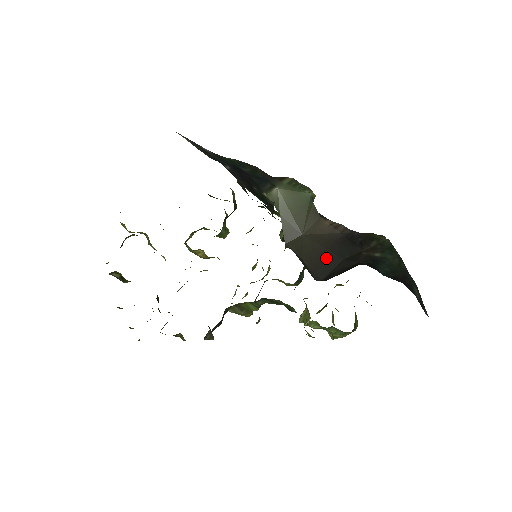
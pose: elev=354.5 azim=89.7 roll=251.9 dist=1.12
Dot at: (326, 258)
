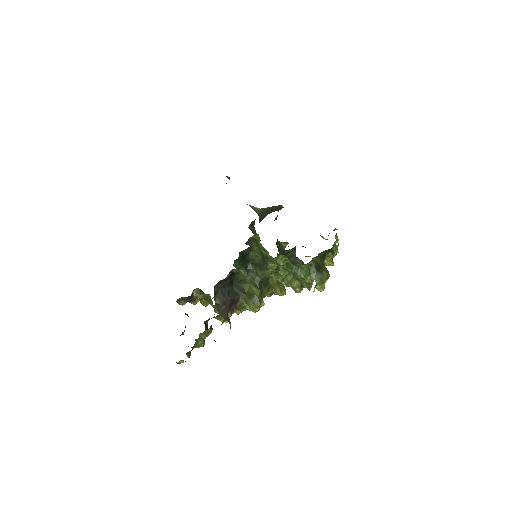
Dot at: occluded
